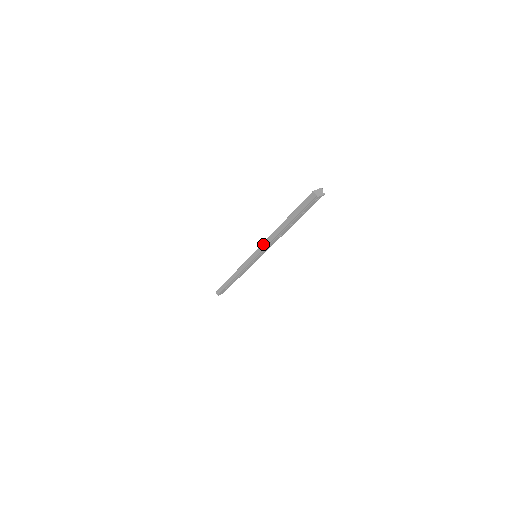
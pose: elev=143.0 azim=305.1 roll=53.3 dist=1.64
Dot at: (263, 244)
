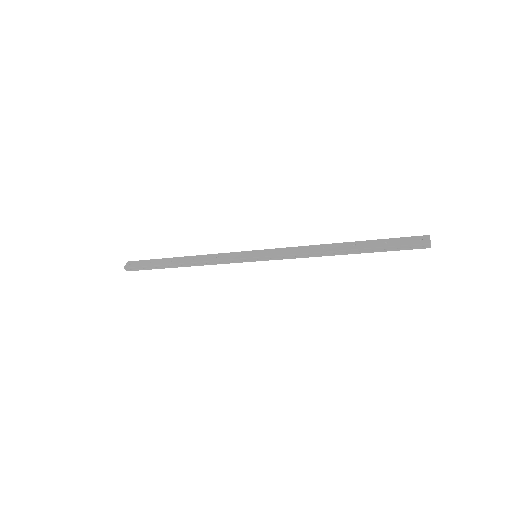
Dot at: (291, 256)
